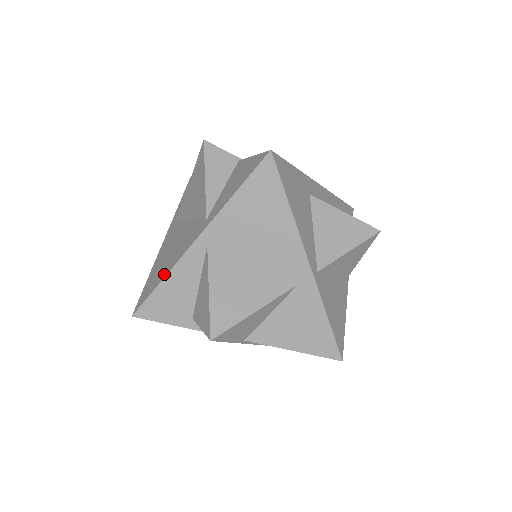
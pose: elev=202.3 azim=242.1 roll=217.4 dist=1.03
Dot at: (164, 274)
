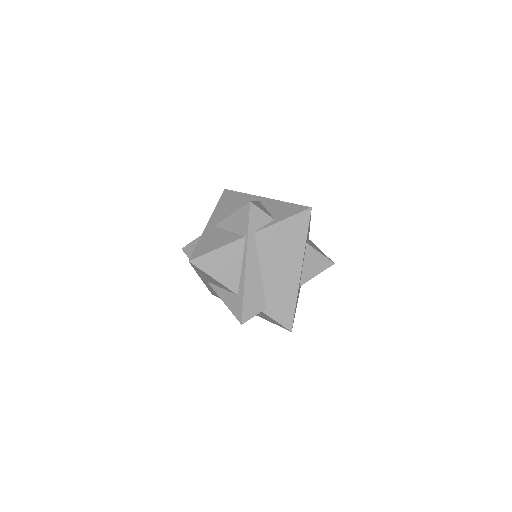
Dot at: occluded
